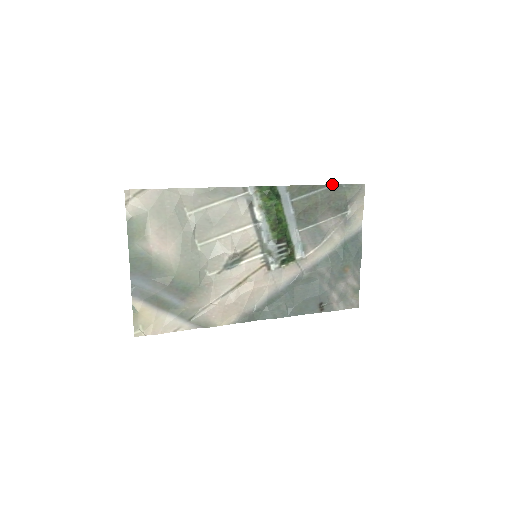
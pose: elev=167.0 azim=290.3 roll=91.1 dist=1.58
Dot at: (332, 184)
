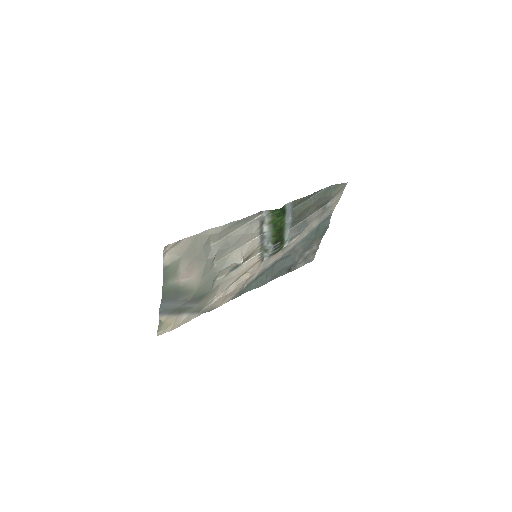
Dot at: (324, 188)
